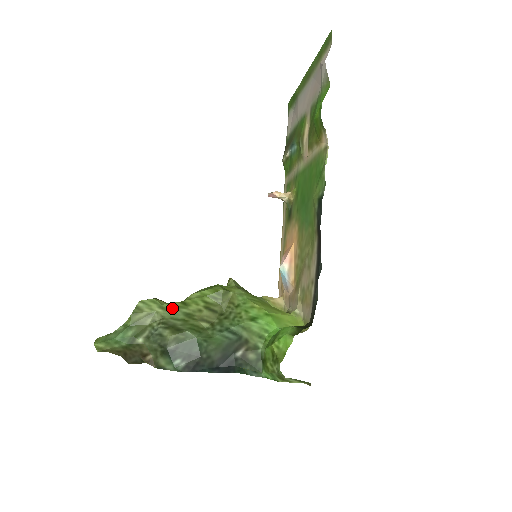
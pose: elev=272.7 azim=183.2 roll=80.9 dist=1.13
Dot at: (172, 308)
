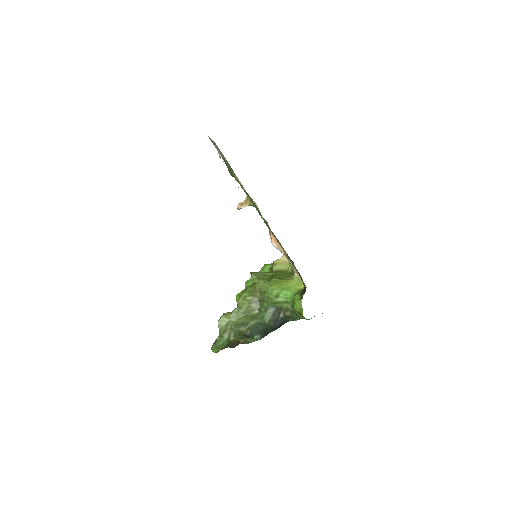
Dot at: (235, 314)
